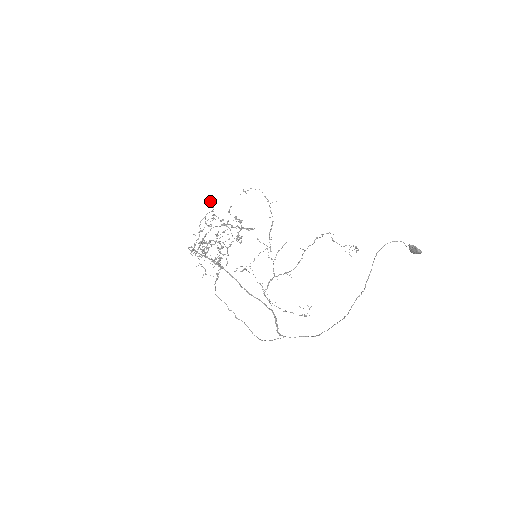
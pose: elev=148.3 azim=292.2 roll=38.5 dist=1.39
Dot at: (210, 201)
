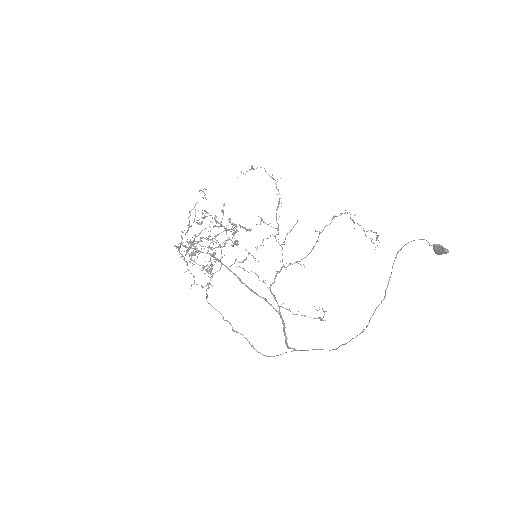
Dot at: (201, 190)
